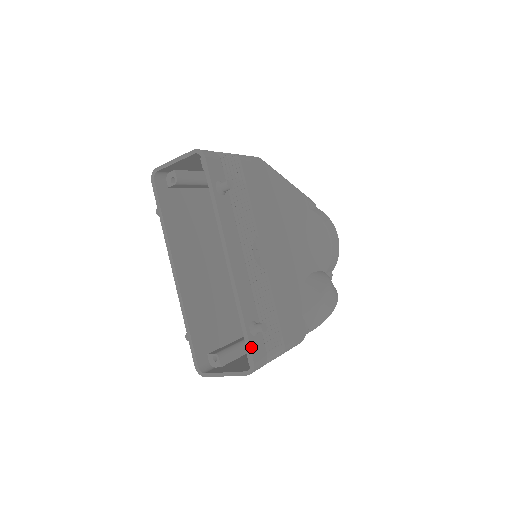
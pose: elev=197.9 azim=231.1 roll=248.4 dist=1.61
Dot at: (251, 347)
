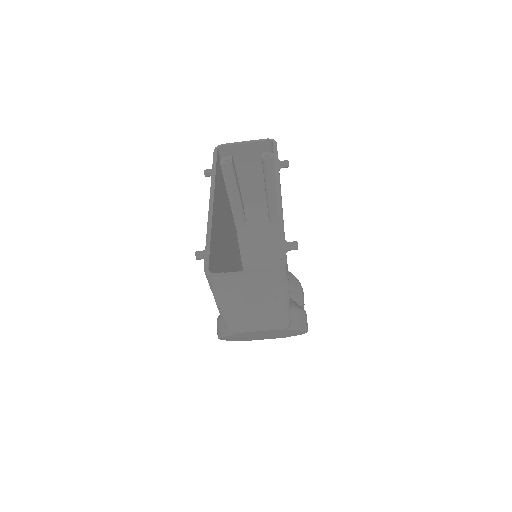
Dot at: occluded
